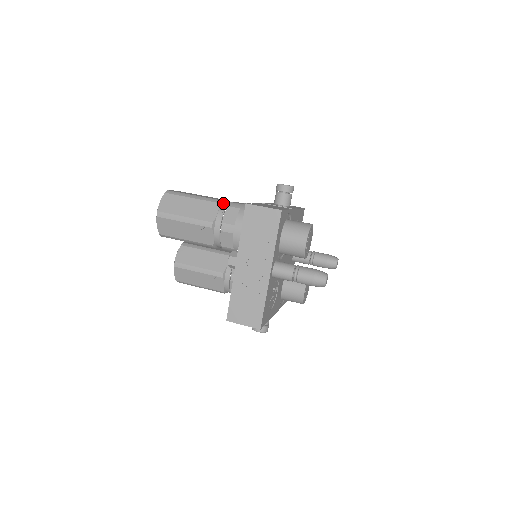
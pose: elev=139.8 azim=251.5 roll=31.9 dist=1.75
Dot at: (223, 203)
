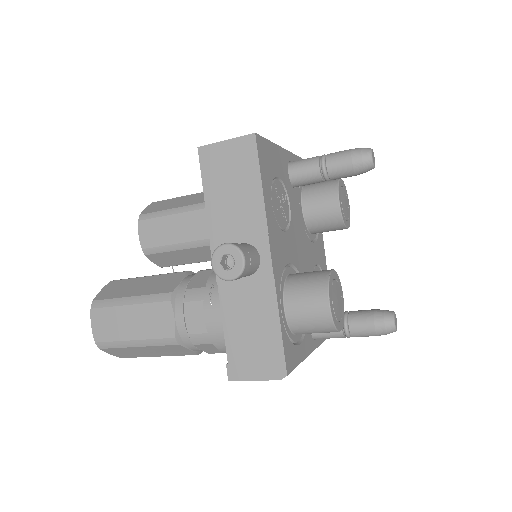
Dot at: occluded
